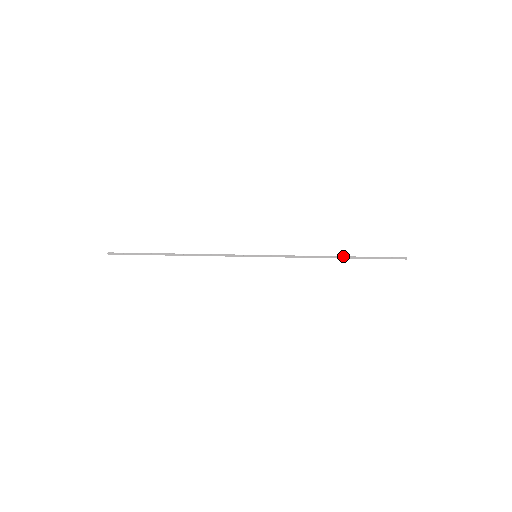
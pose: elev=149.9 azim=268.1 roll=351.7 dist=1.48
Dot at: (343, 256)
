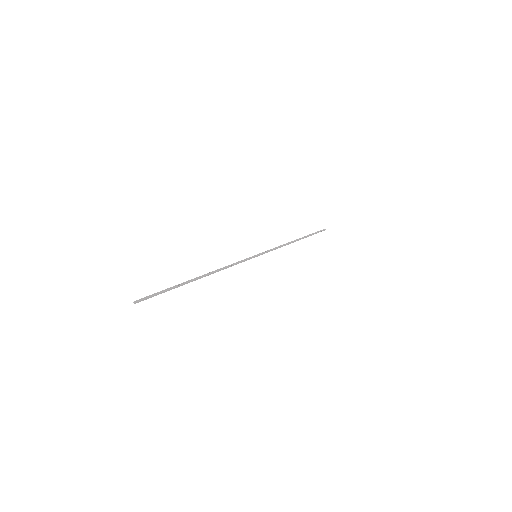
Dot at: (300, 238)
